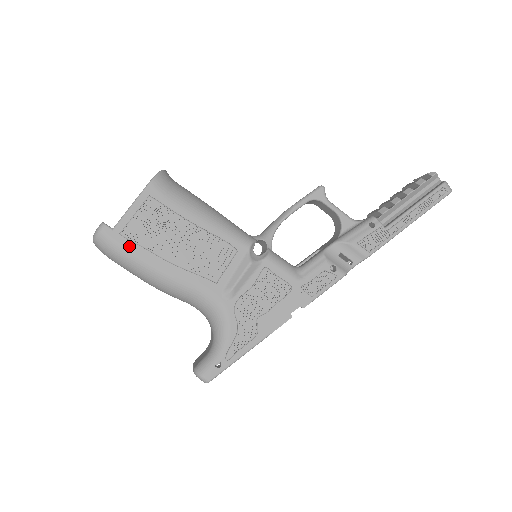
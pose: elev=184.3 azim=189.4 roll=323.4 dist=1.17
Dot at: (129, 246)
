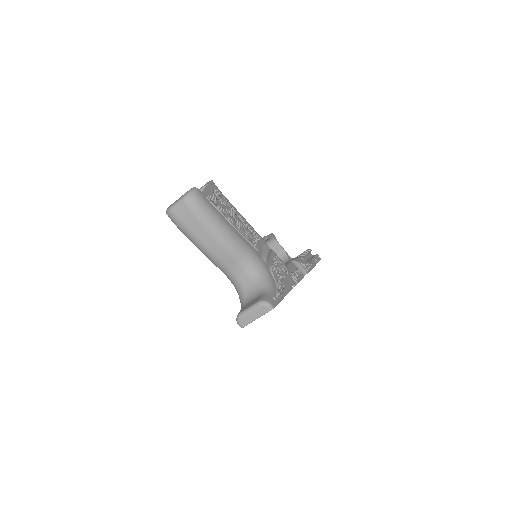
Dot at: (213, 207)
